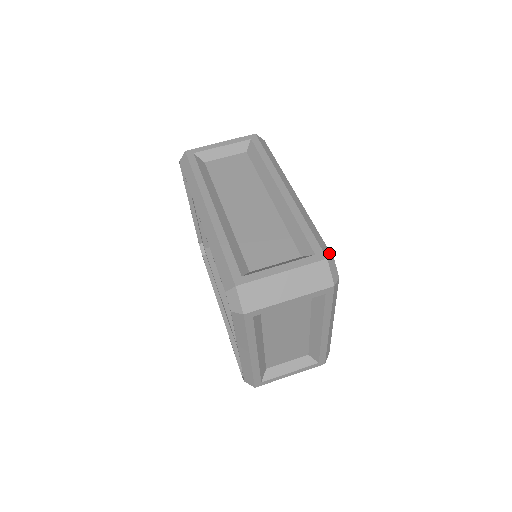
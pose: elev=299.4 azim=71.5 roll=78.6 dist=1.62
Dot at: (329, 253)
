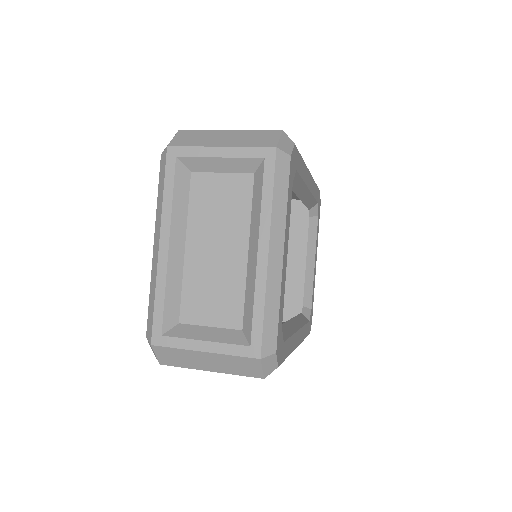
Dot at: occluded
